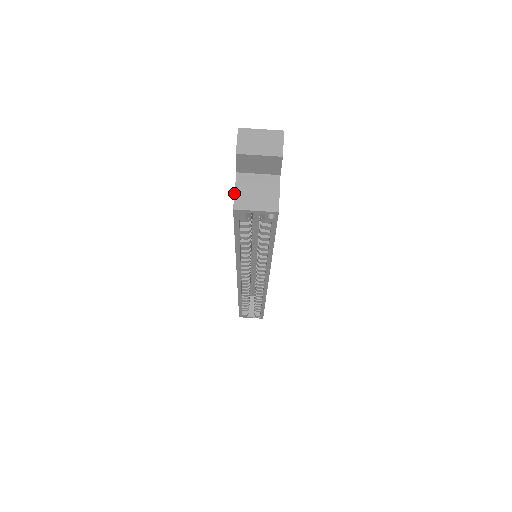
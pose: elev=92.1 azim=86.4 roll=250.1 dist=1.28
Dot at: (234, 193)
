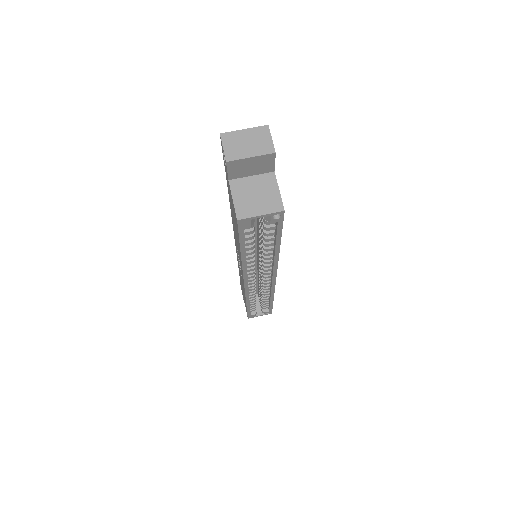
Dot at: (233, 203)
